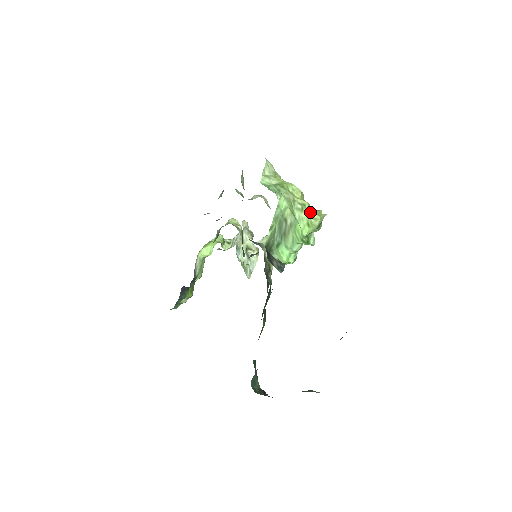
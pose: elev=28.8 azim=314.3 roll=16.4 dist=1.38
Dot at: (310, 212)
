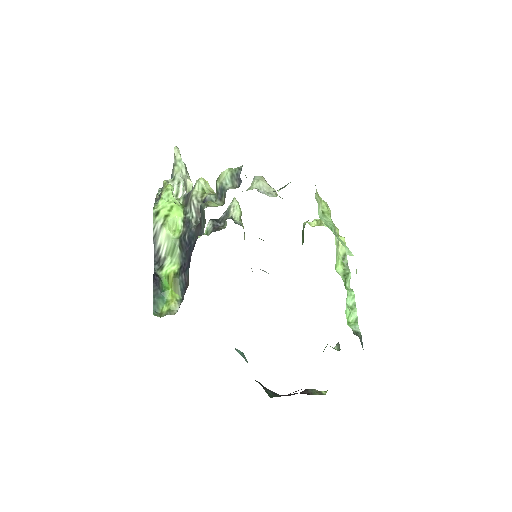
Dot at: occluded
